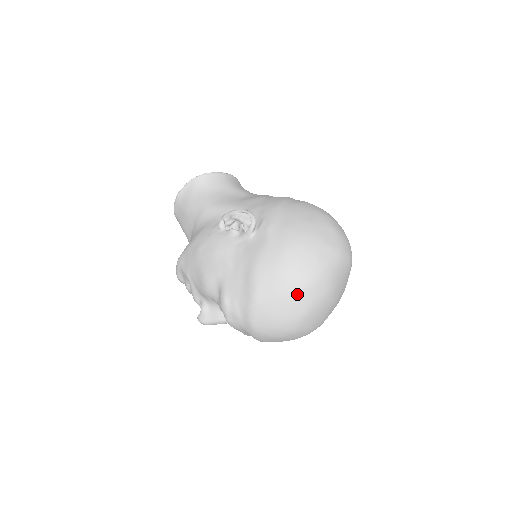
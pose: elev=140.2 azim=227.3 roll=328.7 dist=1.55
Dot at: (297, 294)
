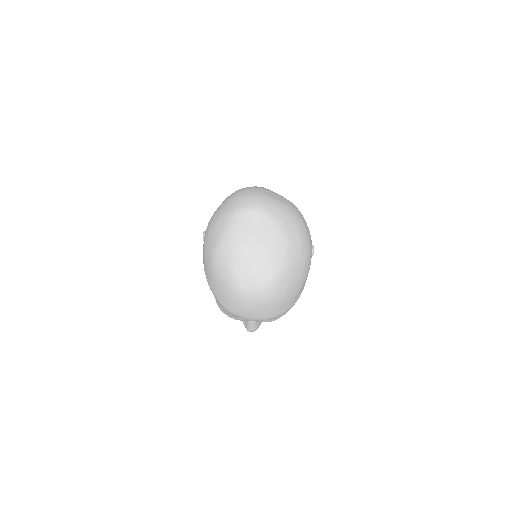
Dot at: (215, 265)
